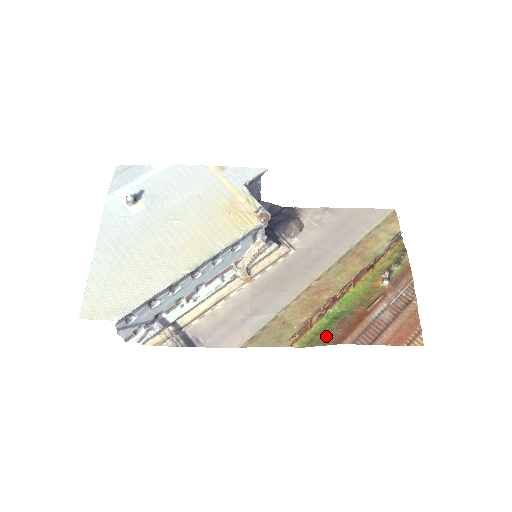
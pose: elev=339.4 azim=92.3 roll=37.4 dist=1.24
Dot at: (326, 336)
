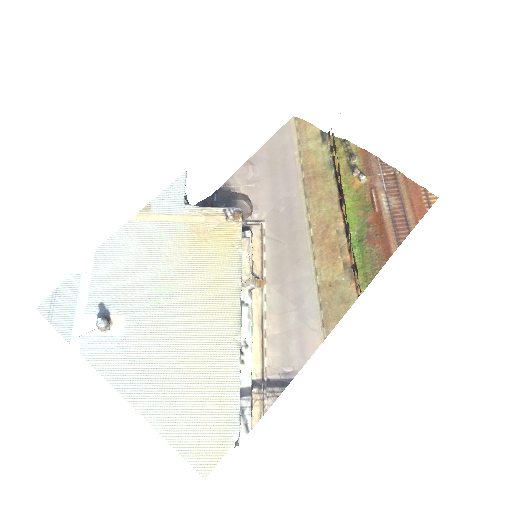
Dot at: (373, 261)
